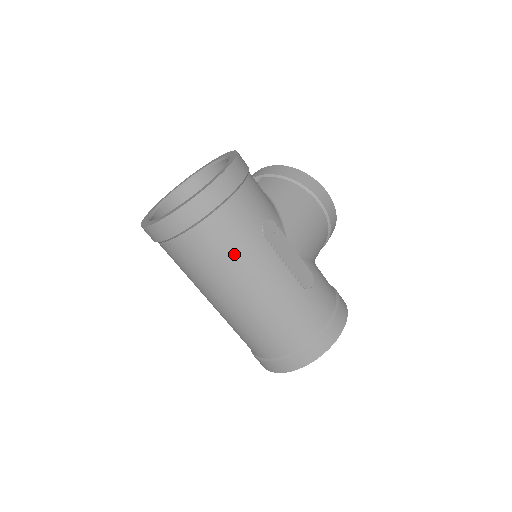
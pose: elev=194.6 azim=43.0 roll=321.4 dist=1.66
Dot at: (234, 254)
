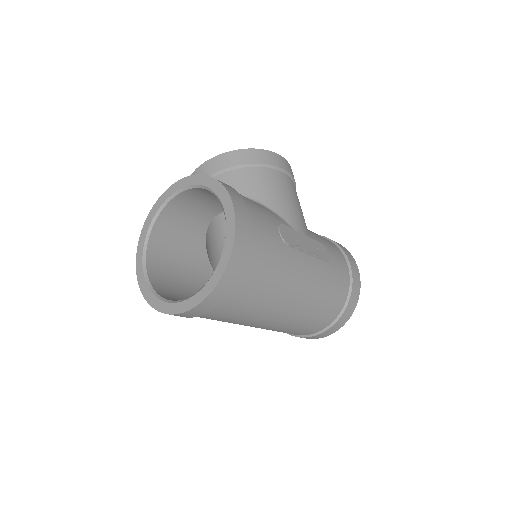
Dot at: (276, 281)
